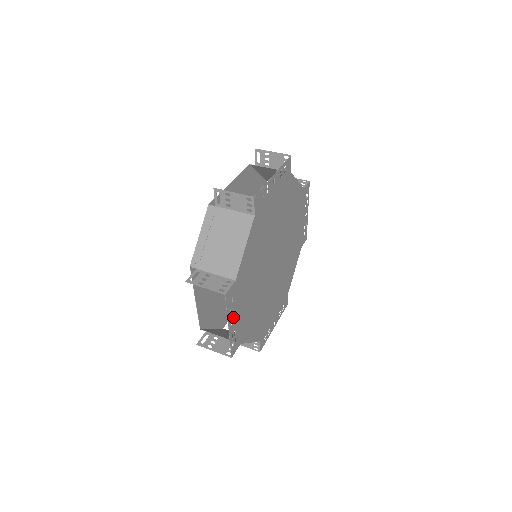
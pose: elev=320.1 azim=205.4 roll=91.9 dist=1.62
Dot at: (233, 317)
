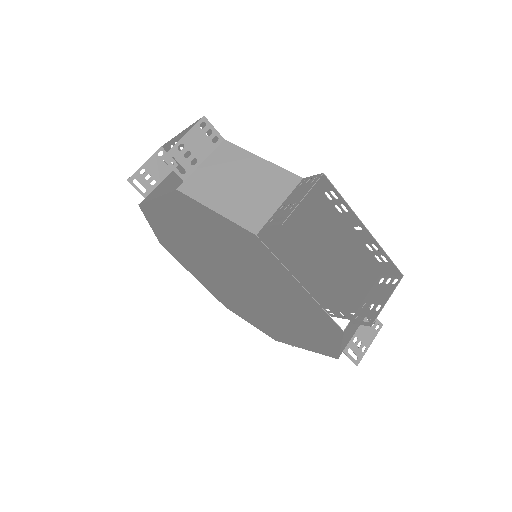
Dot at: (349, 223)
